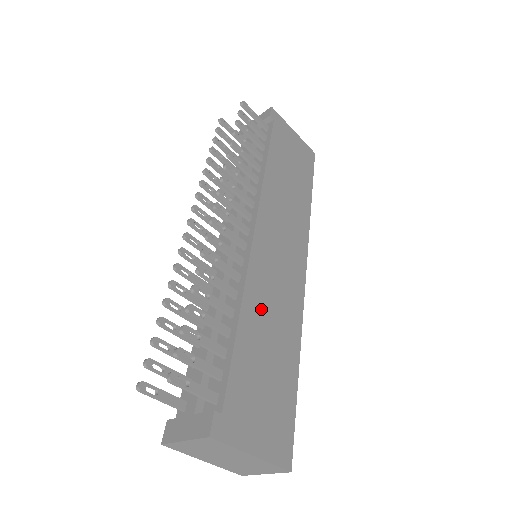
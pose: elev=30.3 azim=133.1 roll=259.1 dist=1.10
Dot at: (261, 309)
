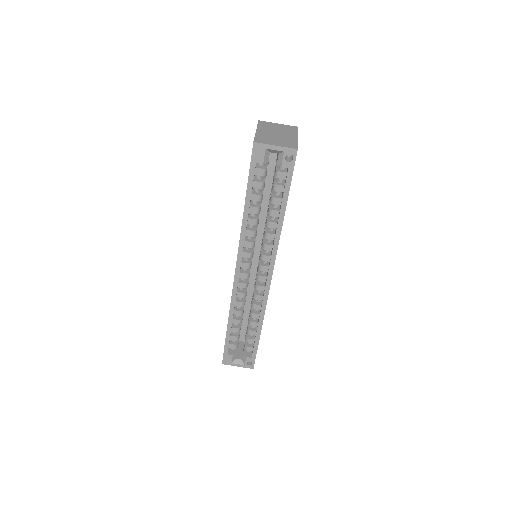
Dot at: occluded
